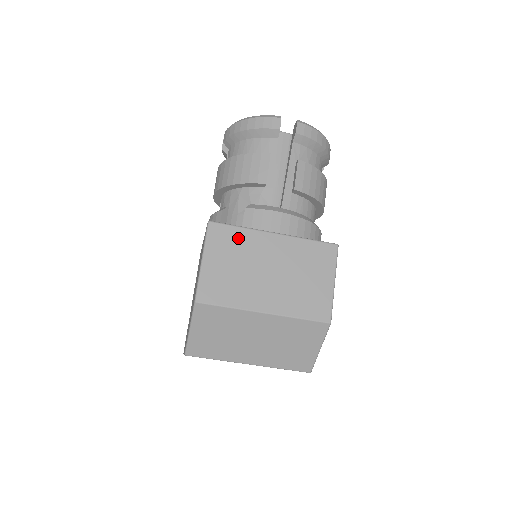
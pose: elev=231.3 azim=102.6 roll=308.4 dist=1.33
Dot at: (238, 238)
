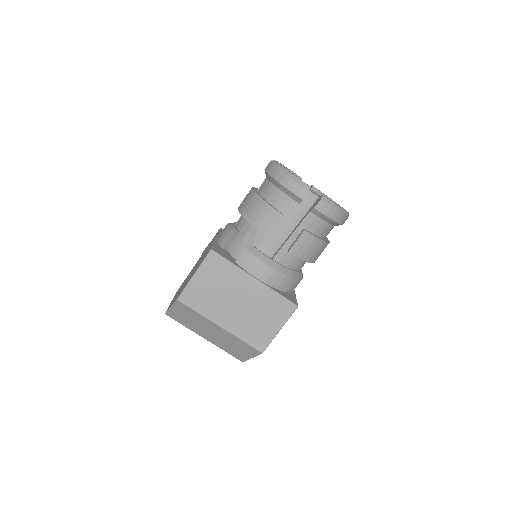
Dot at: (226, 271)
